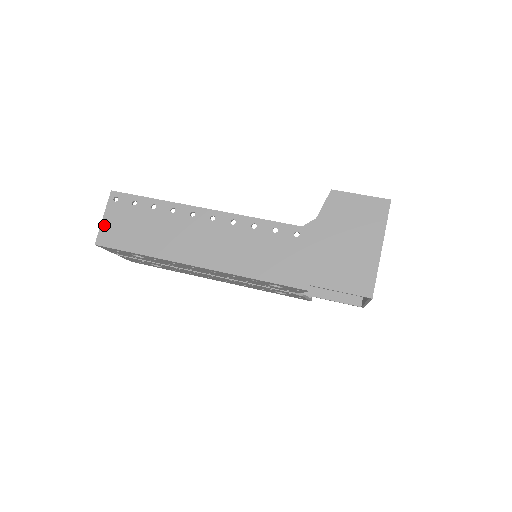
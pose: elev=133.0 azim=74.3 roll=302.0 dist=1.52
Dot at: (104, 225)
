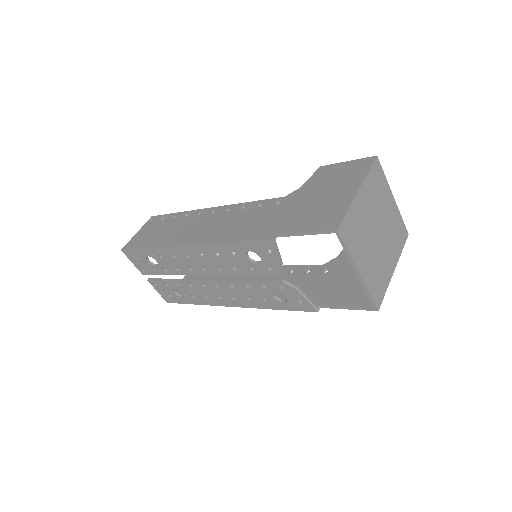
Dot at: (135, 237)
